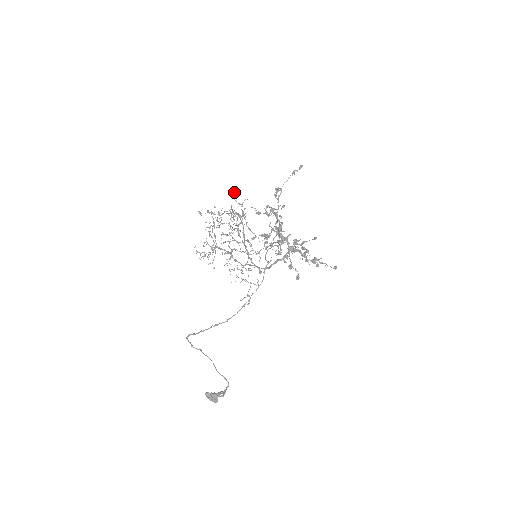
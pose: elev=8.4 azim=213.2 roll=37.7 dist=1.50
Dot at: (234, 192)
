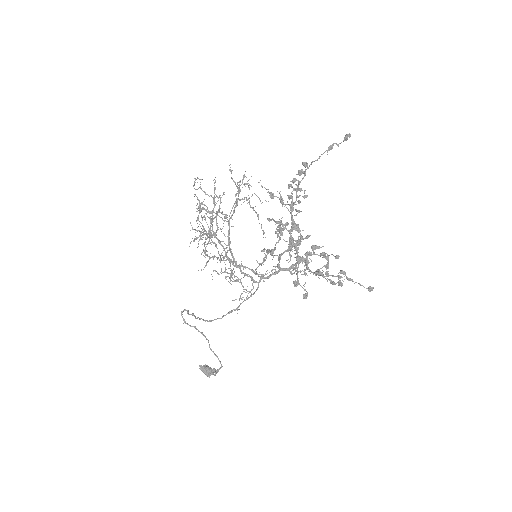
Dot at: (230, 171)
